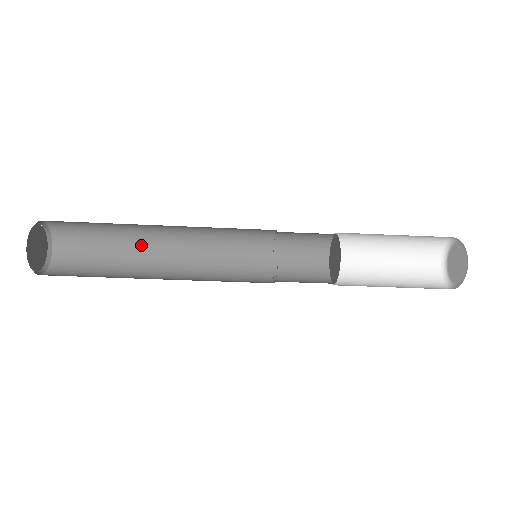
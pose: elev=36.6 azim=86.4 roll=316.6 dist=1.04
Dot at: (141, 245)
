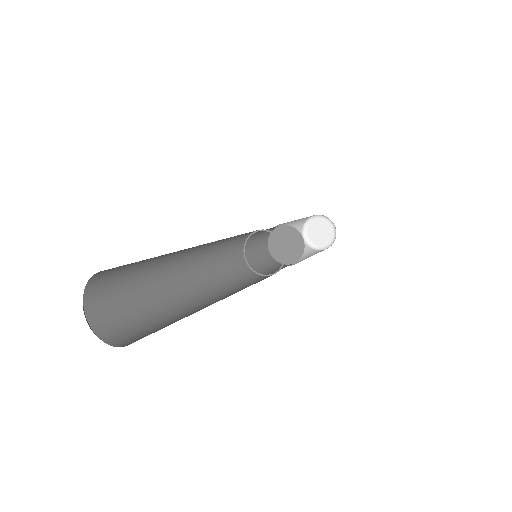
Dot at: (170, 260)
